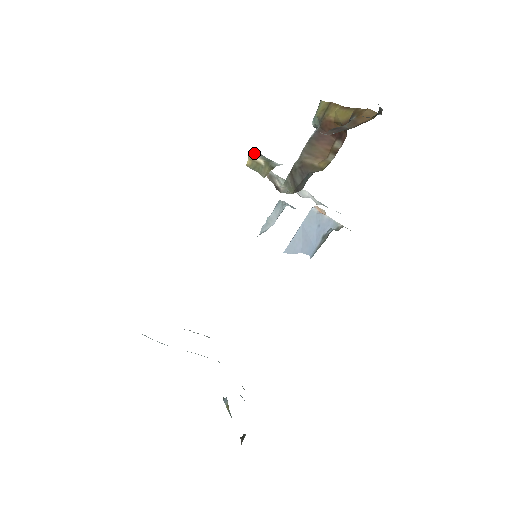
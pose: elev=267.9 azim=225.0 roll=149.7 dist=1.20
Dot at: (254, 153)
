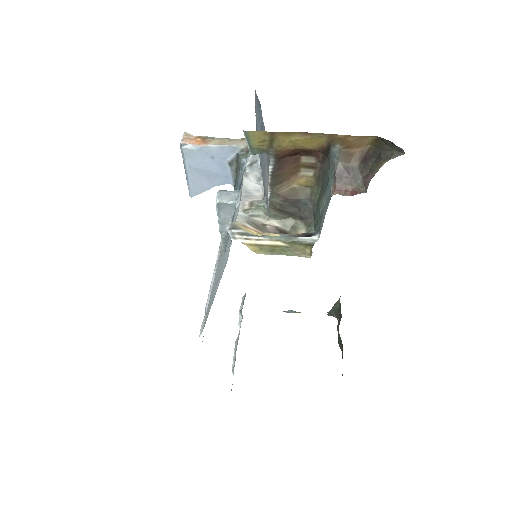
Dot at: (245, 237)
